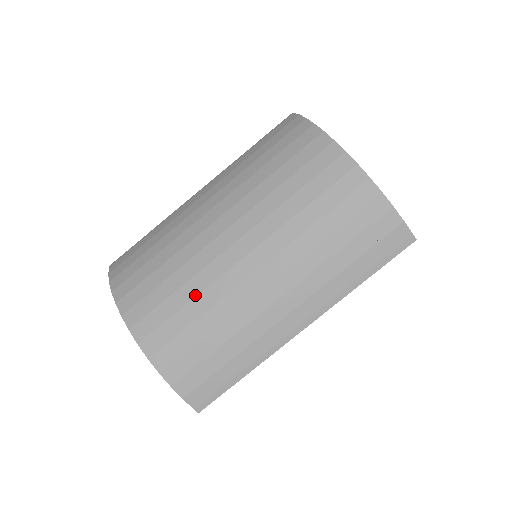
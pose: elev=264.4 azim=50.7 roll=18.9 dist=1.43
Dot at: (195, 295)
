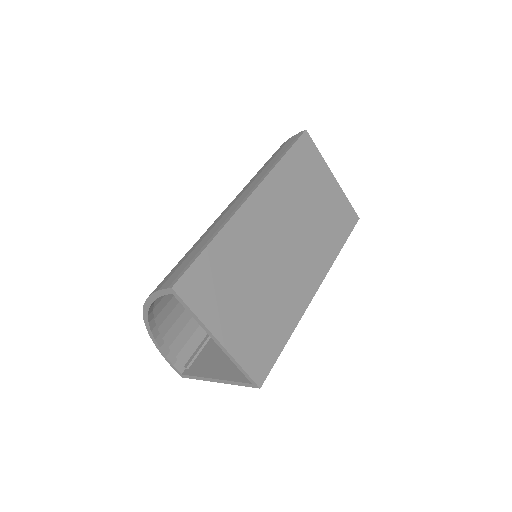
Dot at: occluded
